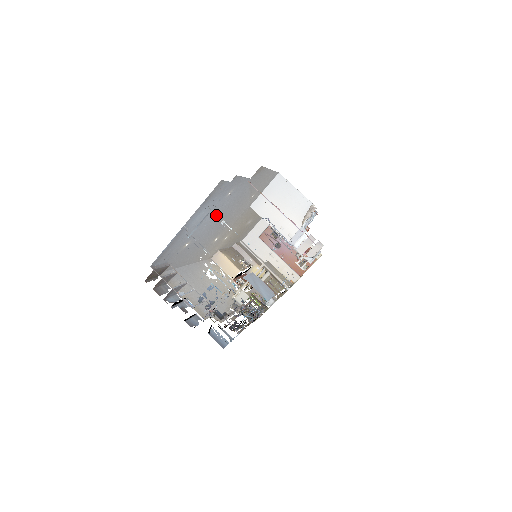
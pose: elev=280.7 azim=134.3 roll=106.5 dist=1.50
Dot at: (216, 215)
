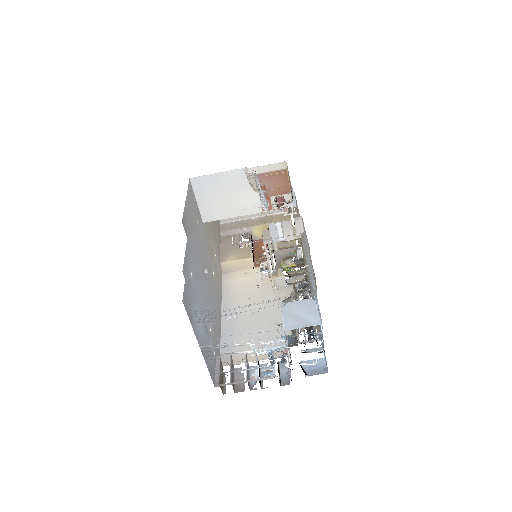
Dot at: (200, 288)
